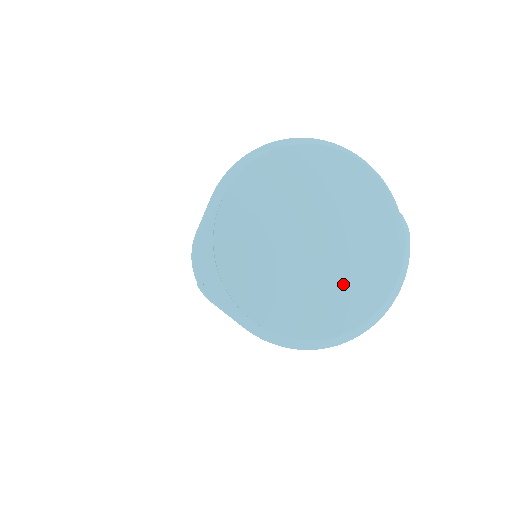
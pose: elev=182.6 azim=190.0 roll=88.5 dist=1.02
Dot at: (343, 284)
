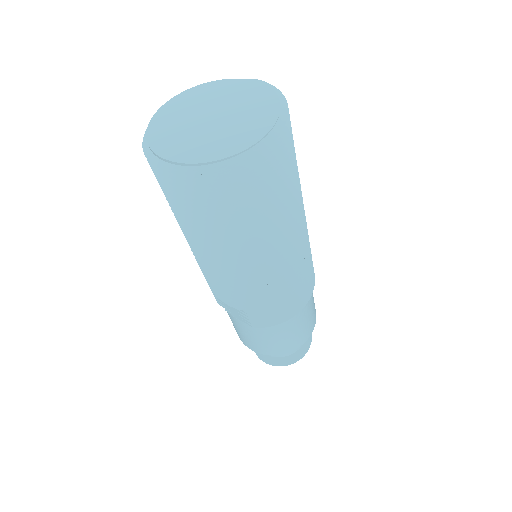
Dot at: (249, 112)
